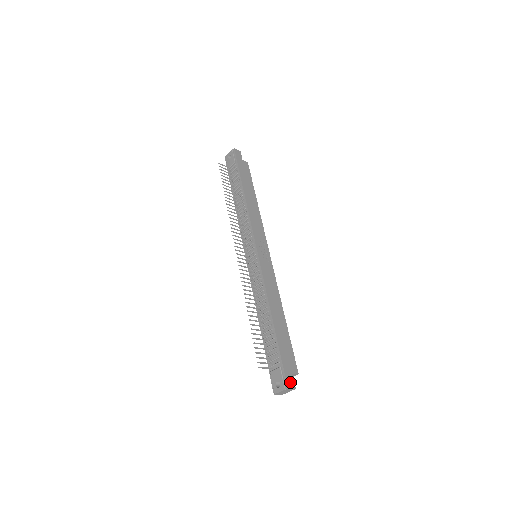
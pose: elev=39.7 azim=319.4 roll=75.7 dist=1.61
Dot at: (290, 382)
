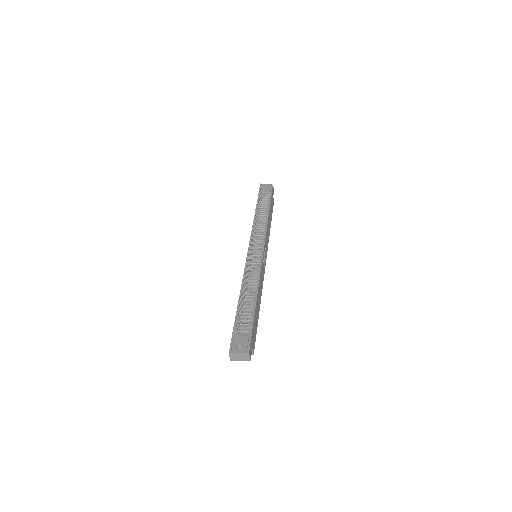
Dot at: (250, 351)
